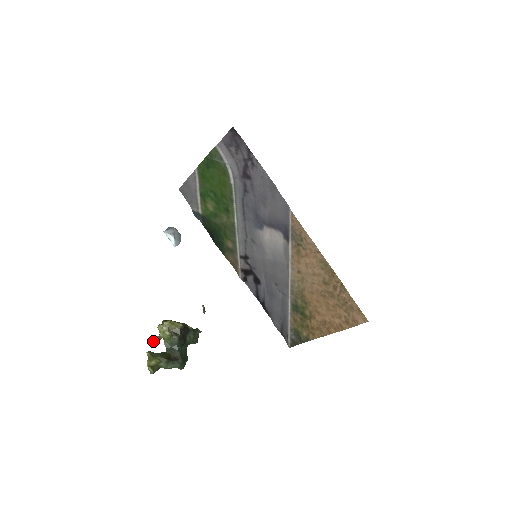
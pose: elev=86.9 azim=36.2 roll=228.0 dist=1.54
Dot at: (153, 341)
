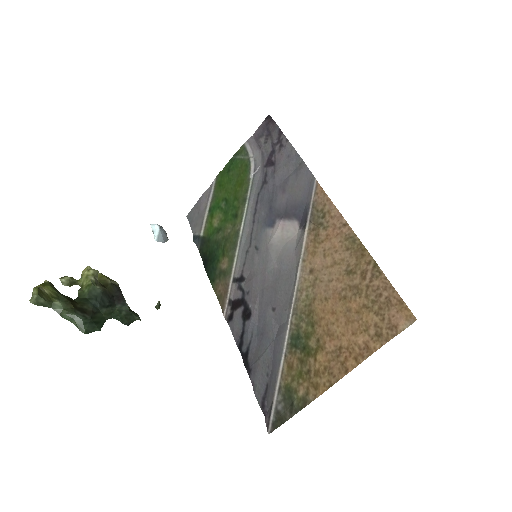
Dot at: (65, 277)
